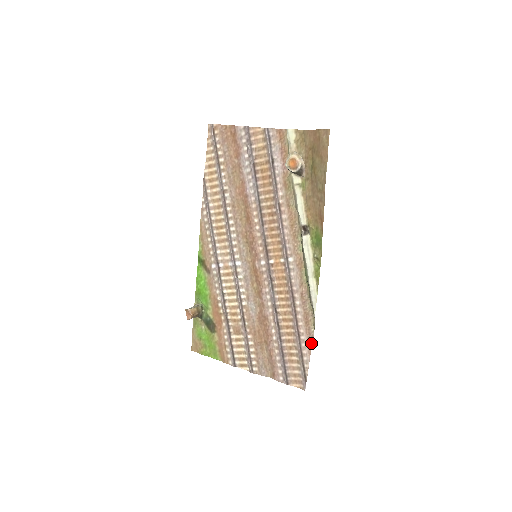
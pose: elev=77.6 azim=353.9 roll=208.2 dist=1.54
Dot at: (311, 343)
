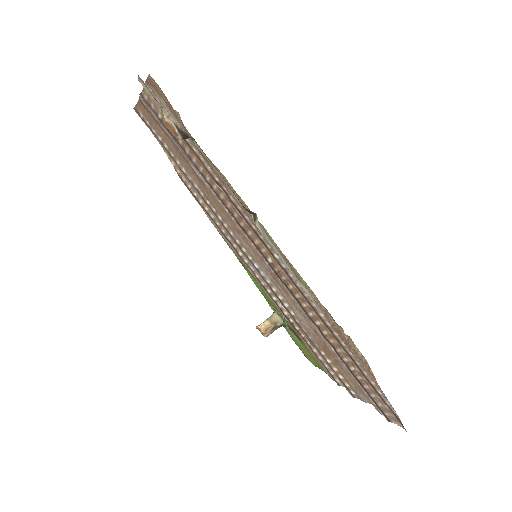
Dot at: (371, 372)
